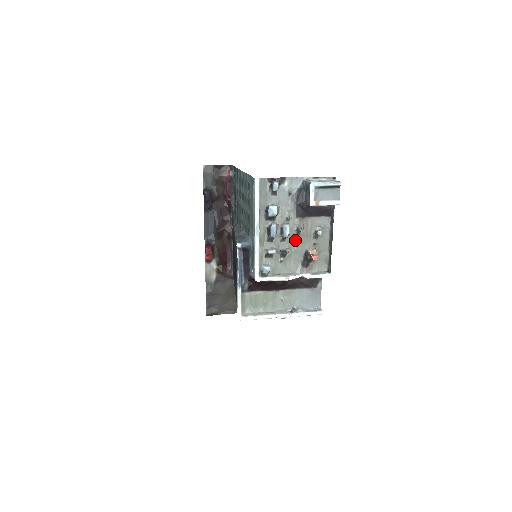
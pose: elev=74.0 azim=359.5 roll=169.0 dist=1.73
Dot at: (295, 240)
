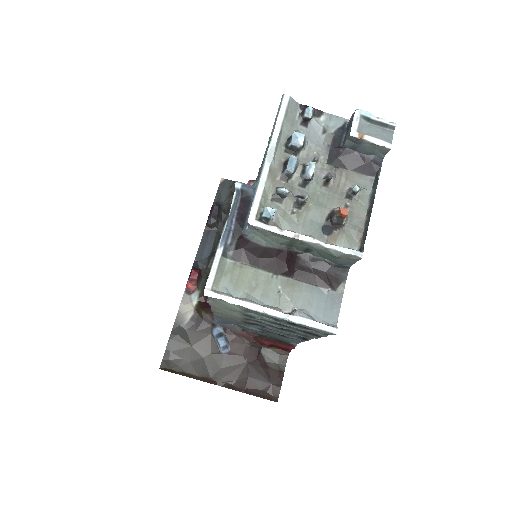
Dot at: (319, 192)
